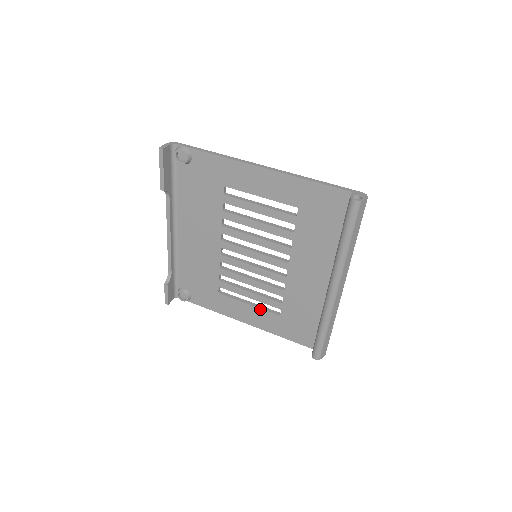
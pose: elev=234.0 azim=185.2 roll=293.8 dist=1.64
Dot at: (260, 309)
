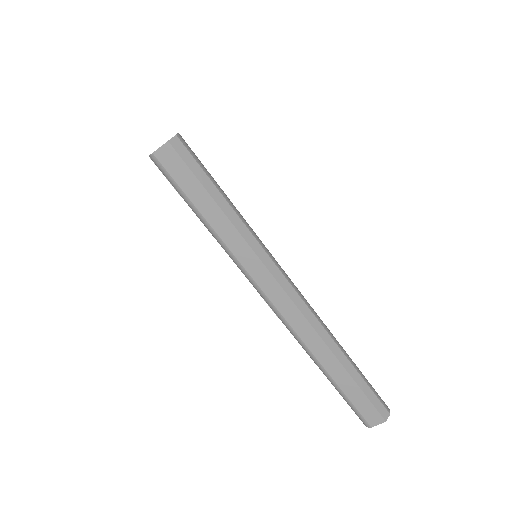
Dot at: occluded
